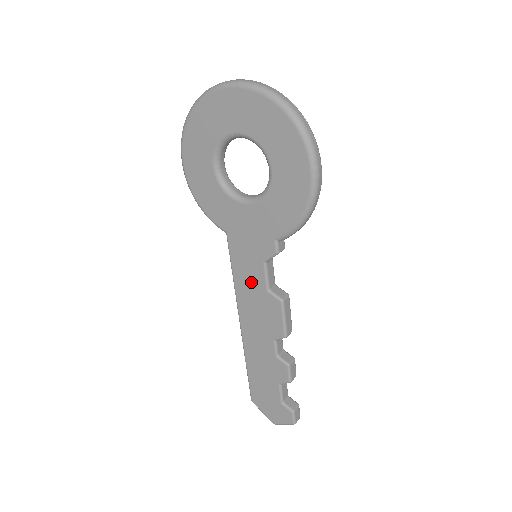
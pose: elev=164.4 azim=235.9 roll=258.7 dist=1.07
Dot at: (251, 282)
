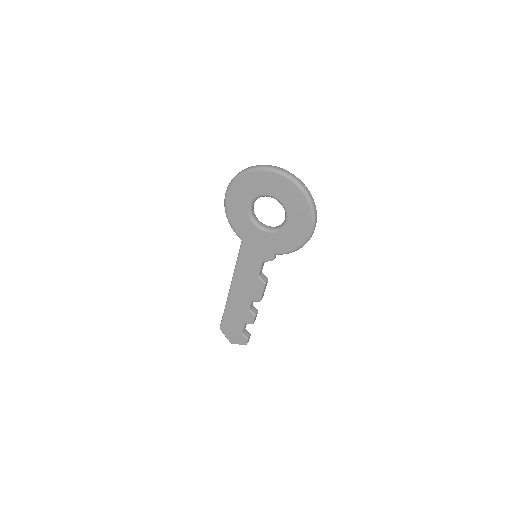
Dot at: (248, 269)
